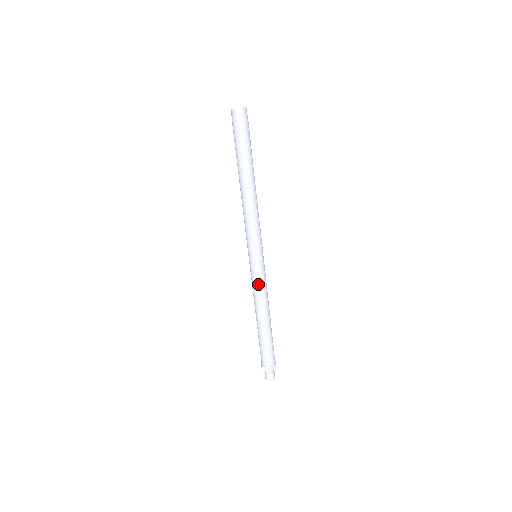
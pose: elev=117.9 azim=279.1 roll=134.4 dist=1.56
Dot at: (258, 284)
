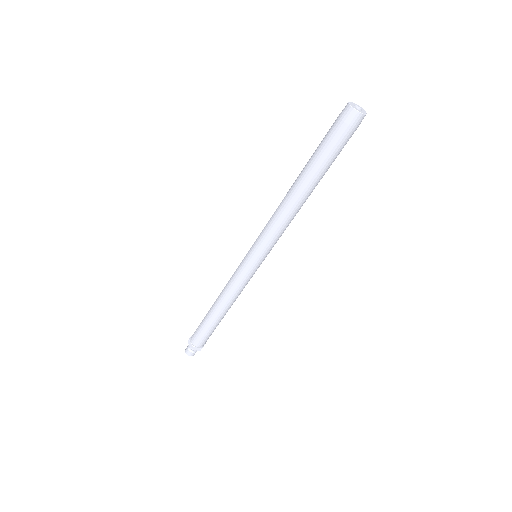
Dot at: (236, 280)
